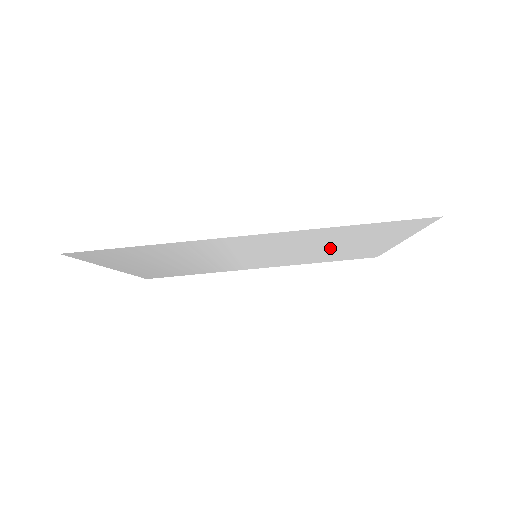
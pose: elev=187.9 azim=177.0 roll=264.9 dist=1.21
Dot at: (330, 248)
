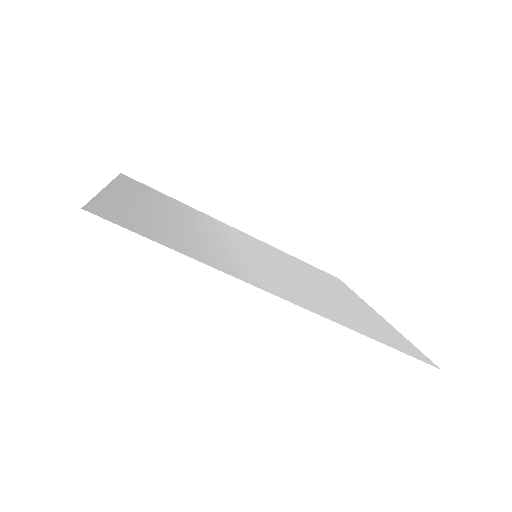
Dot at: (322, 287)
